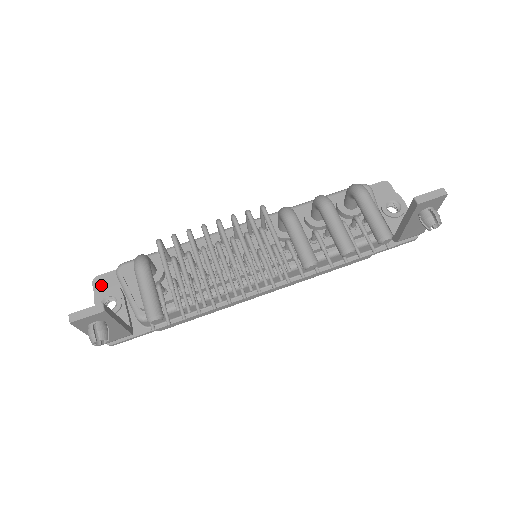
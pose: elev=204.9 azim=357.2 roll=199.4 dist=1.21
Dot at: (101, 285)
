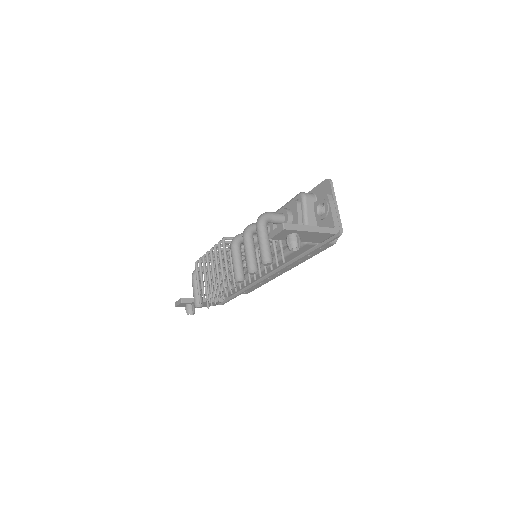
Dot at: occluded
